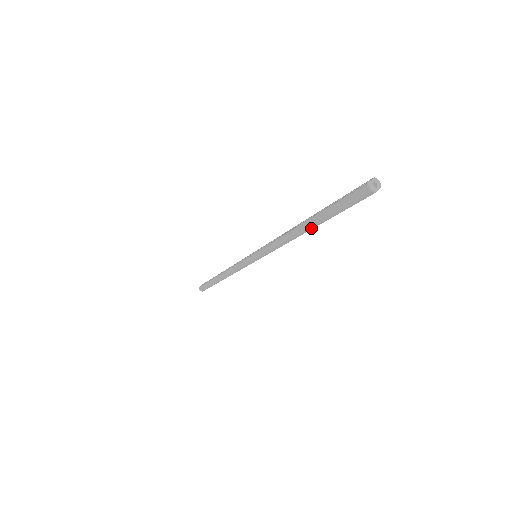
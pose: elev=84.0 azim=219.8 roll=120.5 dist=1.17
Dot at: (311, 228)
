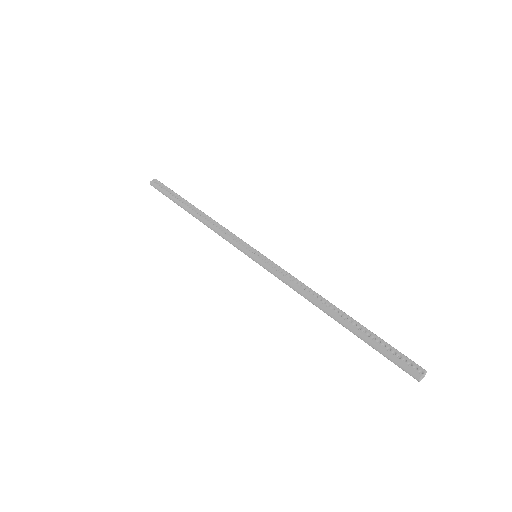
Dot at: occluded
